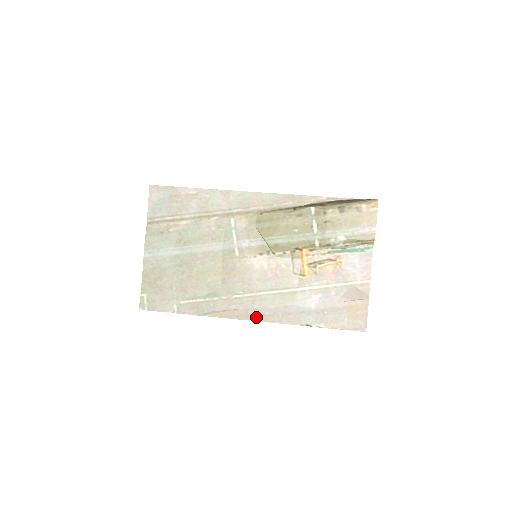
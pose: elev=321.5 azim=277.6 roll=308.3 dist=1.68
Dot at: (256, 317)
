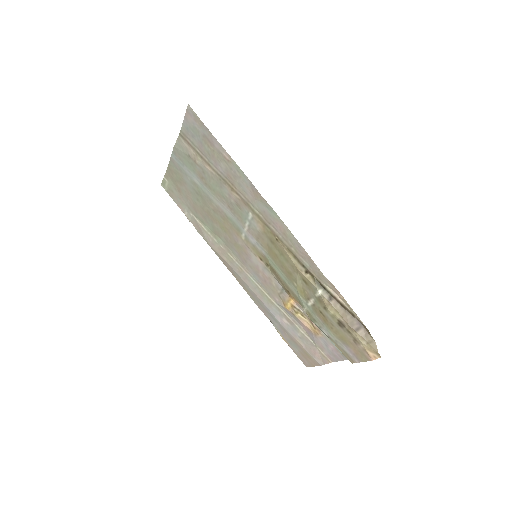
Dot at: (238, 280)
